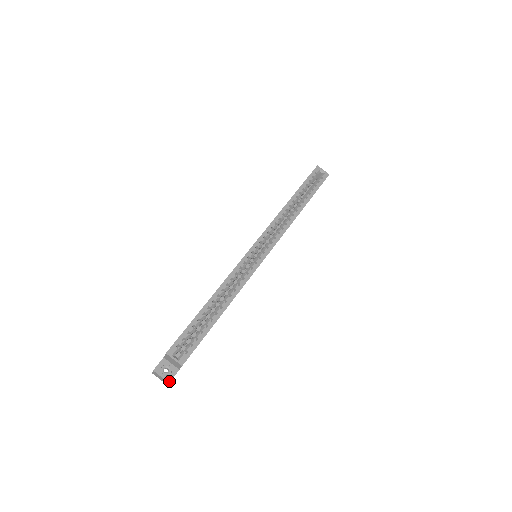
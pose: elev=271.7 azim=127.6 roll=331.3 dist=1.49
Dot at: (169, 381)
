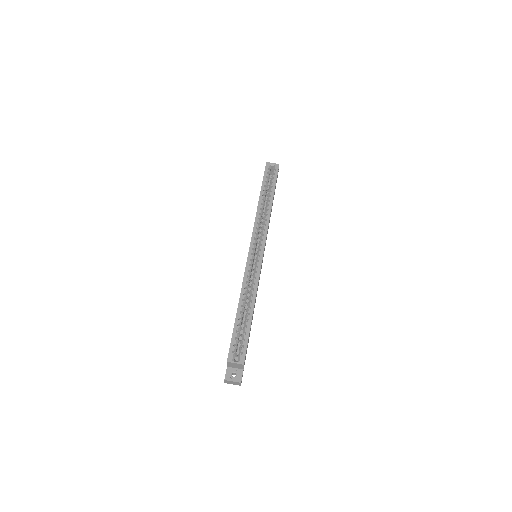
Dot at: (240, 382)
